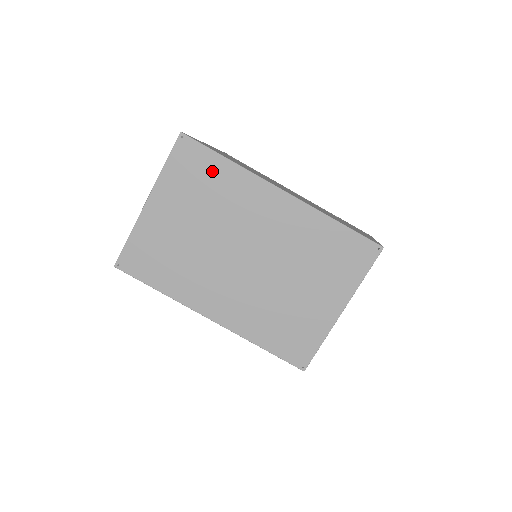
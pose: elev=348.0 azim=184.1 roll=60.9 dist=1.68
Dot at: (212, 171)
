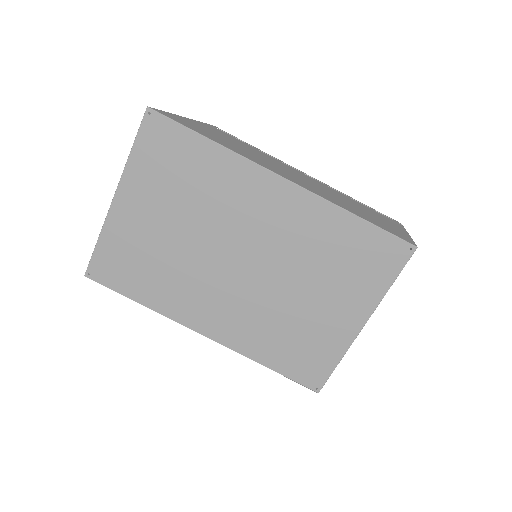
Dot at: (191, 156)
